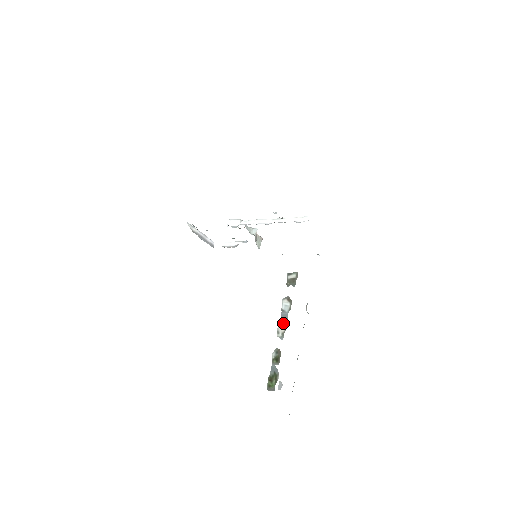
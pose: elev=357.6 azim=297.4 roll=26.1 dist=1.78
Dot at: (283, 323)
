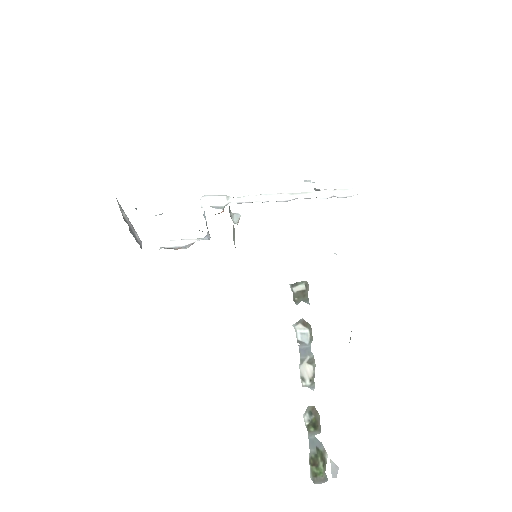
Dot at: (307, 362)
